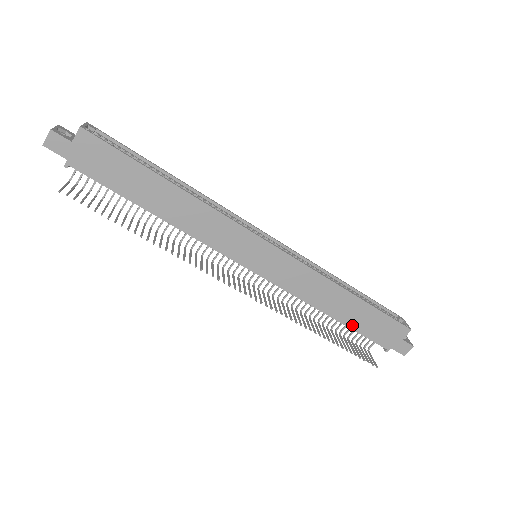
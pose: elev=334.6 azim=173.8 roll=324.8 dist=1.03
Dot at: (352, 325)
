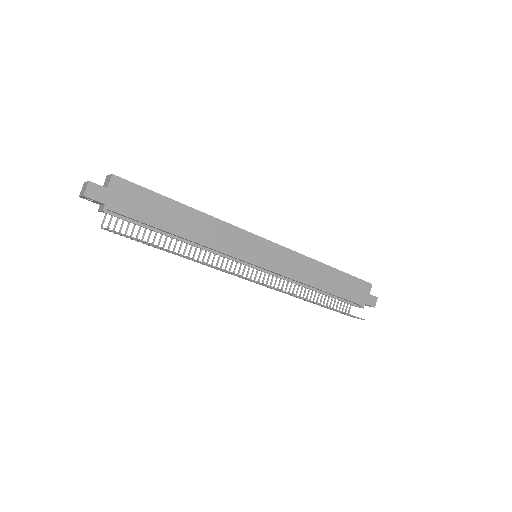
Dot at: (336, 292)
